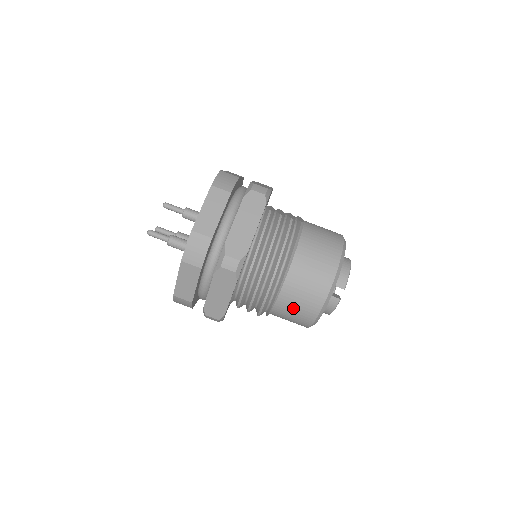
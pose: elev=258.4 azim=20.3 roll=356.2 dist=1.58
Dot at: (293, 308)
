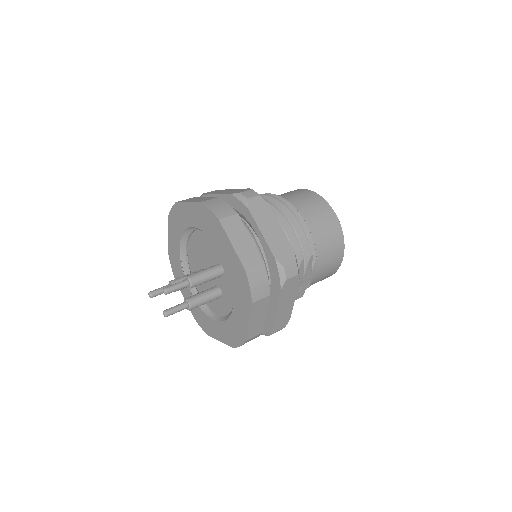
Dot at: (318, 220)
